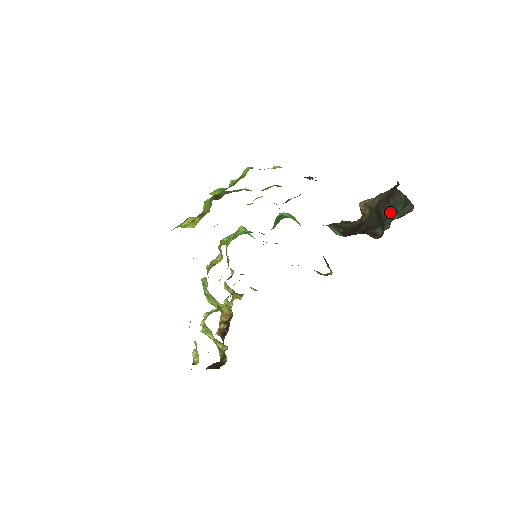
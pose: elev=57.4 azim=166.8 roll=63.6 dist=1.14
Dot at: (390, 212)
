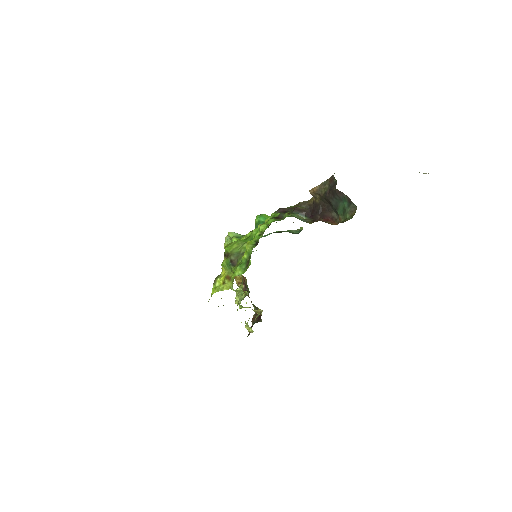
Dot at: (339, 204)
